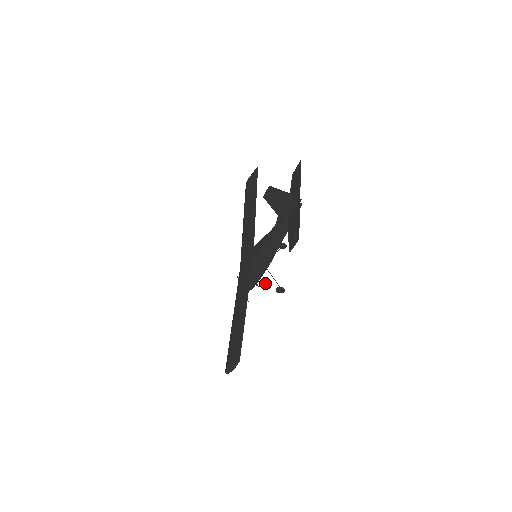
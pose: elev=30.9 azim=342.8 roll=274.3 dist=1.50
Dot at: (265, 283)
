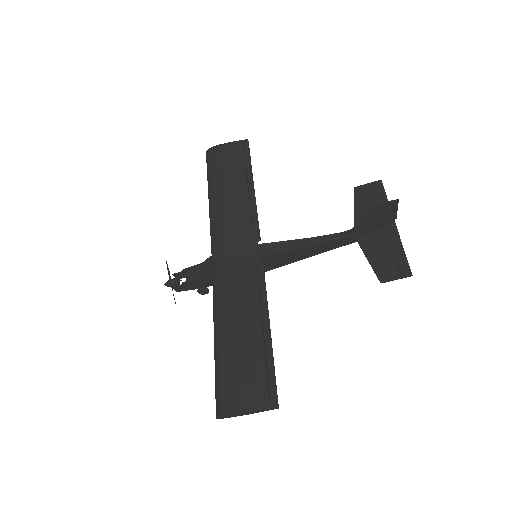
Dot at: occluded
